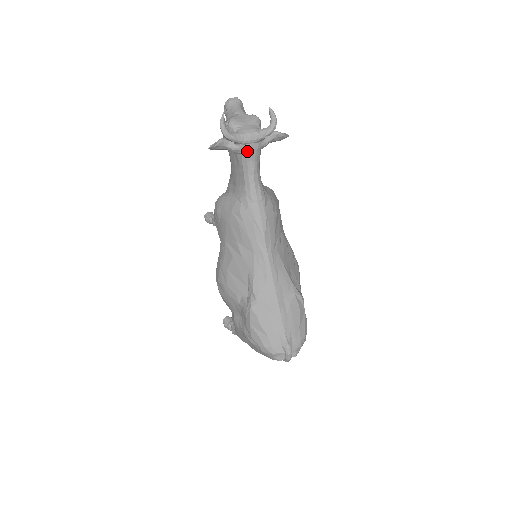
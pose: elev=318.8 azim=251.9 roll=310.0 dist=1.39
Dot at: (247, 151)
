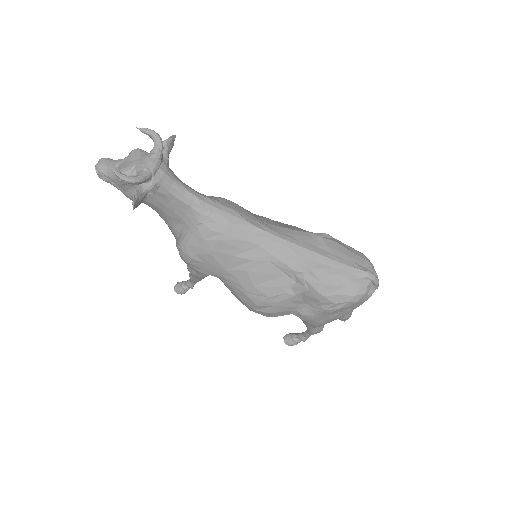
Dot at: (162, 178)
